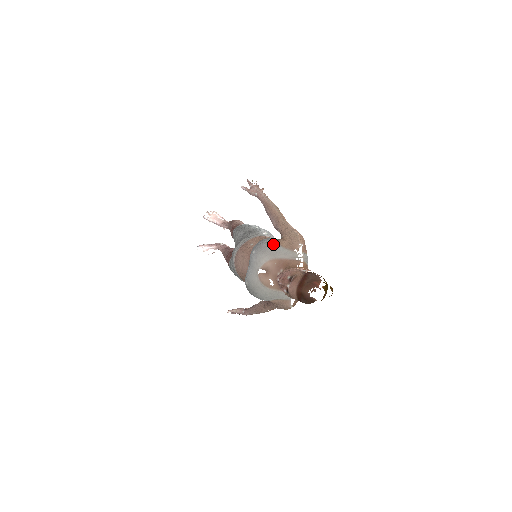
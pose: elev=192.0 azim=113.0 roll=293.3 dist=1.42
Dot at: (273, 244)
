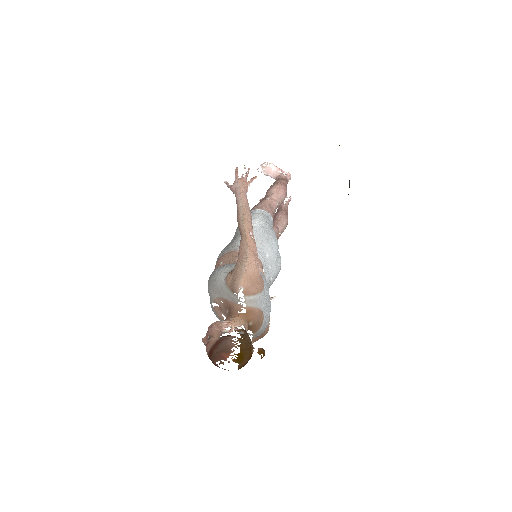
Dot at: (221, 279)
